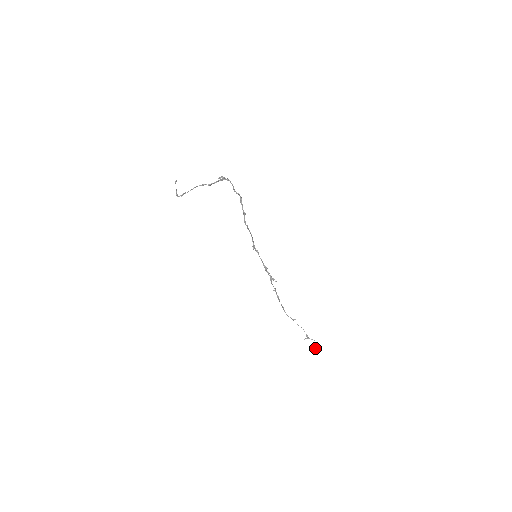
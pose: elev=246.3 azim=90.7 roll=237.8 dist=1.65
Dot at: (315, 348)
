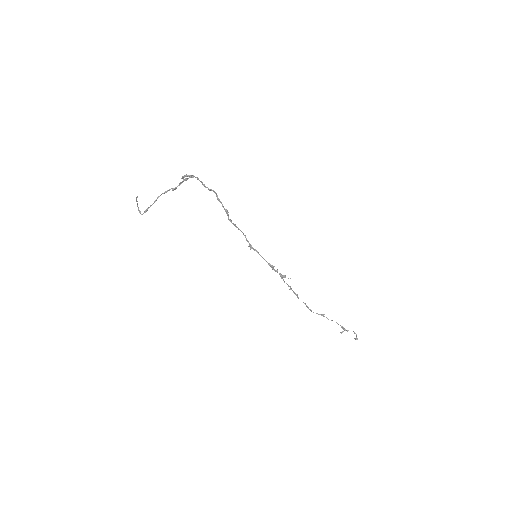
Dot at: occluded
